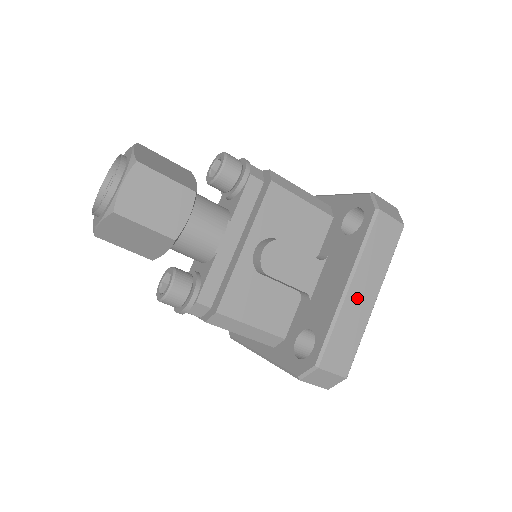
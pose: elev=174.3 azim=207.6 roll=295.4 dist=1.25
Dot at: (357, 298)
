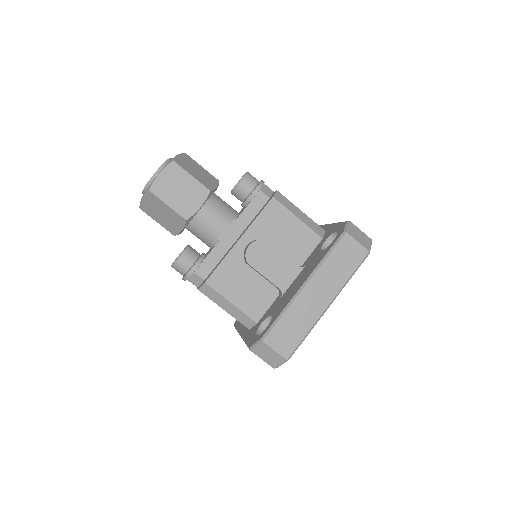
Dot at: (310, 297)
